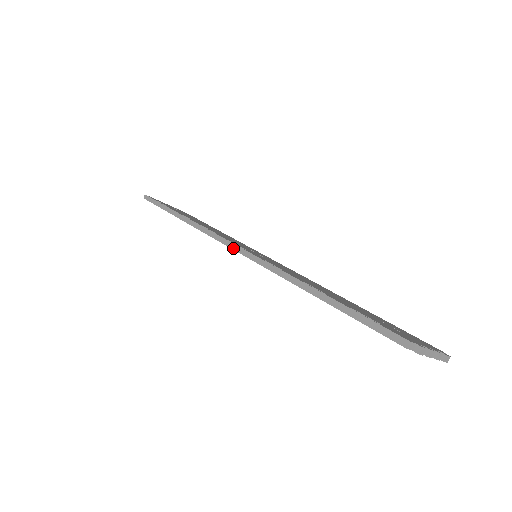
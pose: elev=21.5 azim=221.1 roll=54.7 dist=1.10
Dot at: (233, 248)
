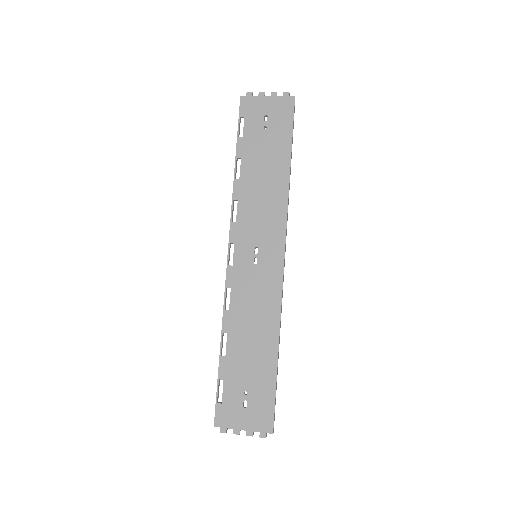
Dot at: (228, 256)
